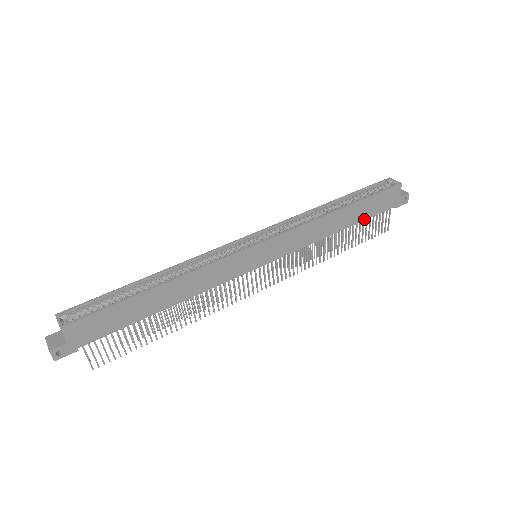
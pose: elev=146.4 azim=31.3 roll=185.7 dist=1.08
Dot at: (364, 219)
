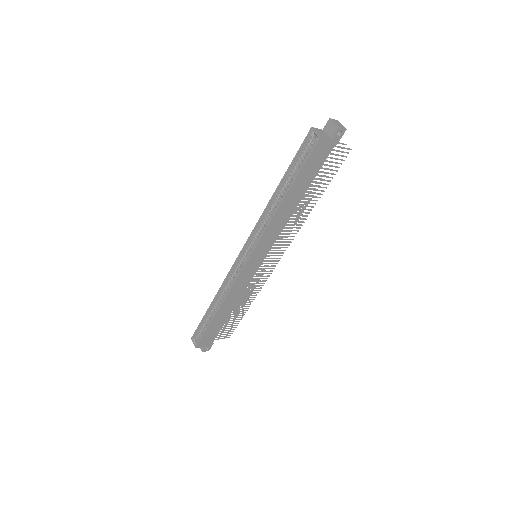
Dot at: (313, 179)
